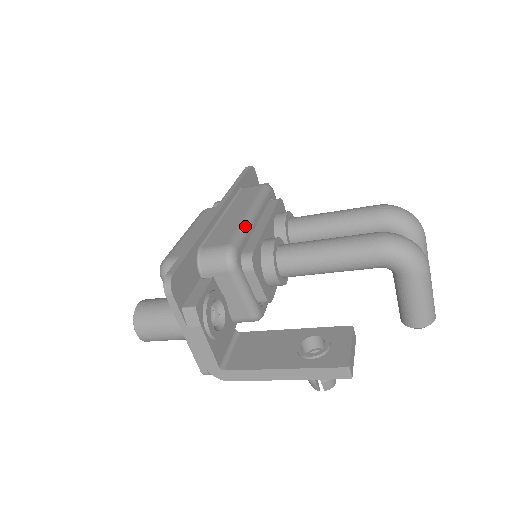
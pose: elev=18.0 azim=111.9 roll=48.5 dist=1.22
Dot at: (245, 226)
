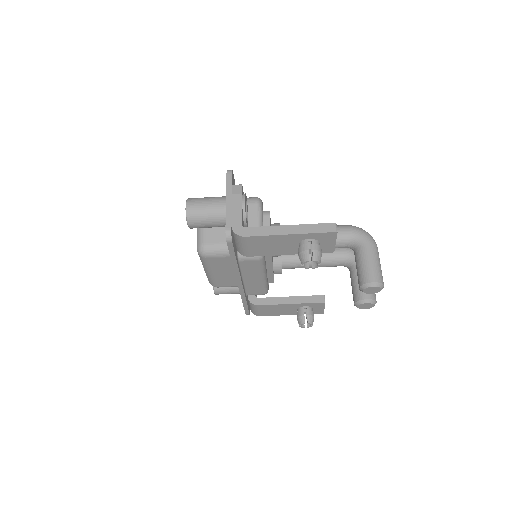
Dot at: occluded
